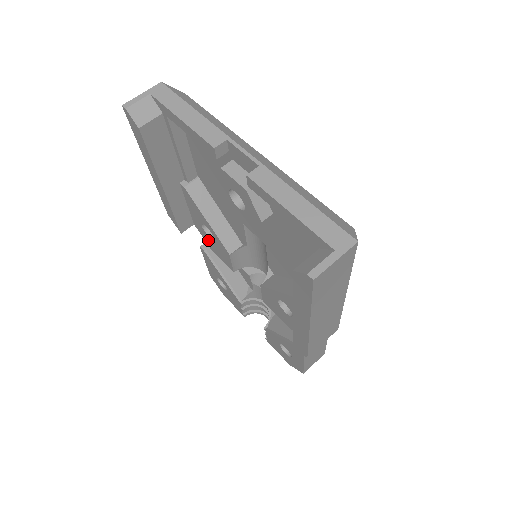
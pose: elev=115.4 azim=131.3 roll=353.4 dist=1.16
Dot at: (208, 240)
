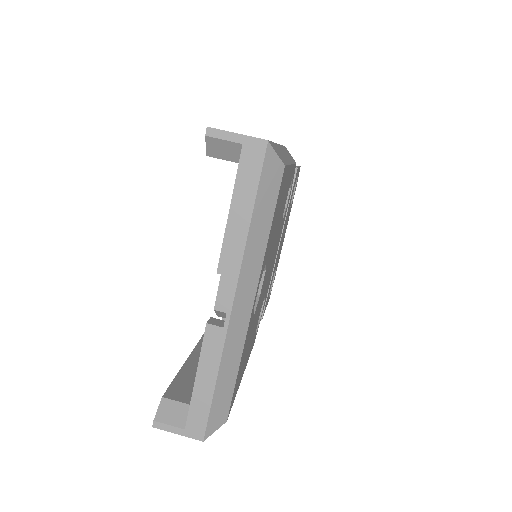
Dot at: occluded
